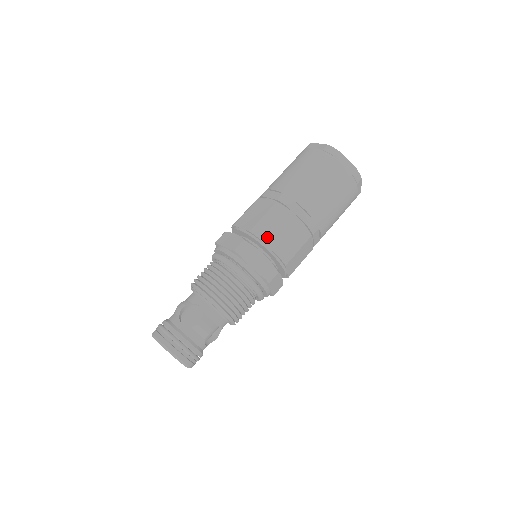
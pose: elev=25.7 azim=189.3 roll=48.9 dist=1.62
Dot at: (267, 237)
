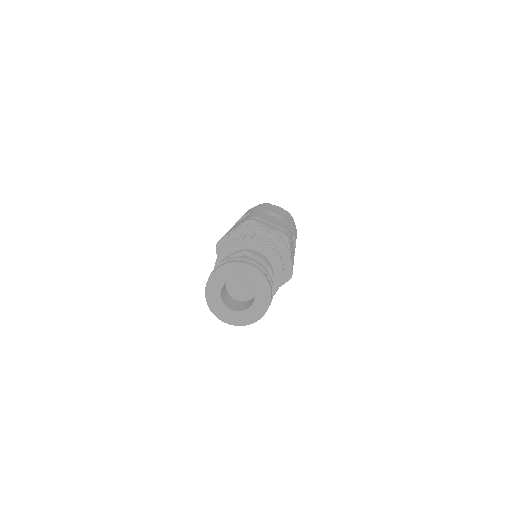
Dot at: (264, 219)
